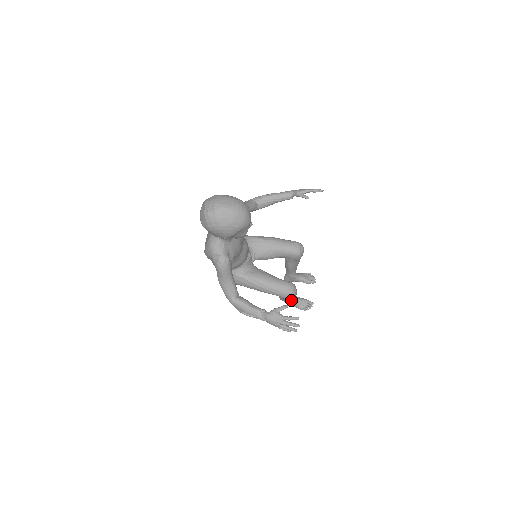
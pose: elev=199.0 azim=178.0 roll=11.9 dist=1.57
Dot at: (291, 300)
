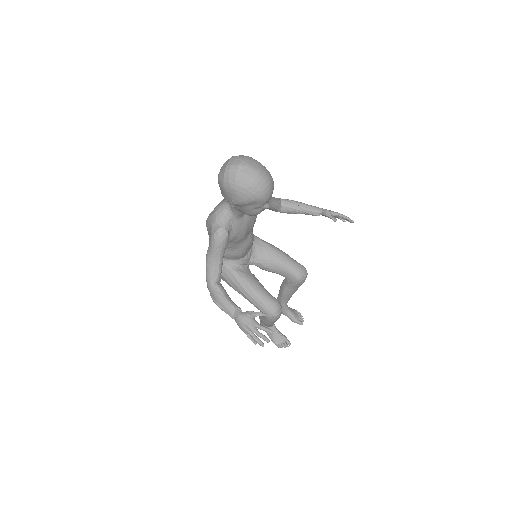
Dot at: (270, 323)
